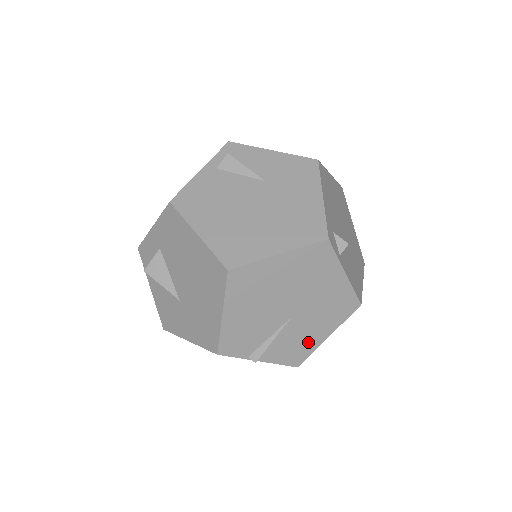
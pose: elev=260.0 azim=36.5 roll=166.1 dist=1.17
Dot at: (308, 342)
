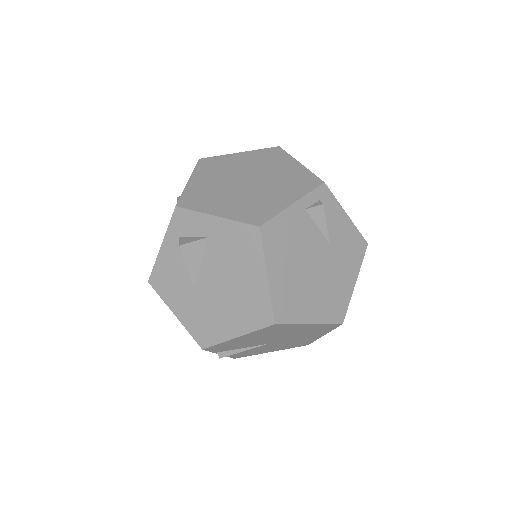
Dot at: (258, 352)
